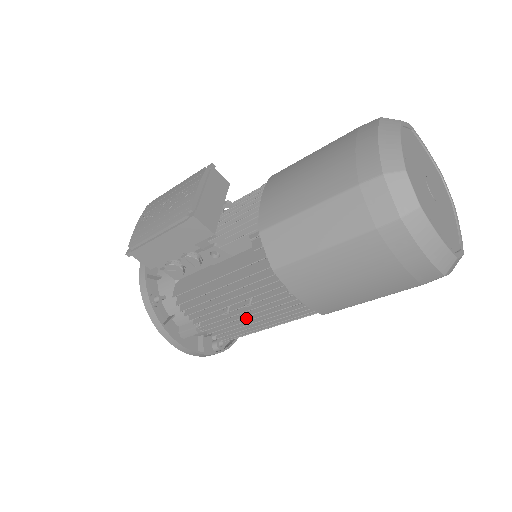
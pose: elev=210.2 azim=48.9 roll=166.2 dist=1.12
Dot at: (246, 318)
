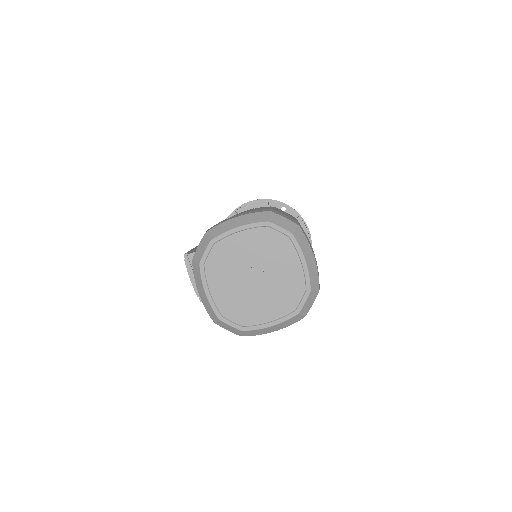
Dot at: occluded
